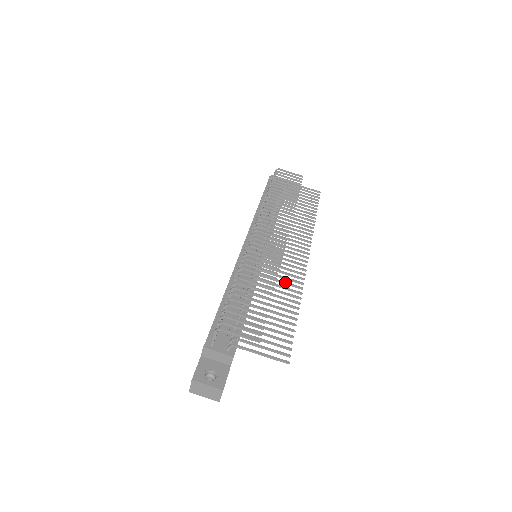
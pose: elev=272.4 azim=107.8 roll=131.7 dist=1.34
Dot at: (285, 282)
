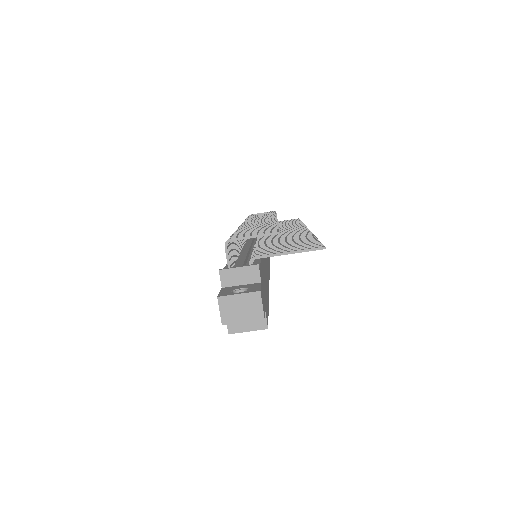
Dot at: (291, 236)
